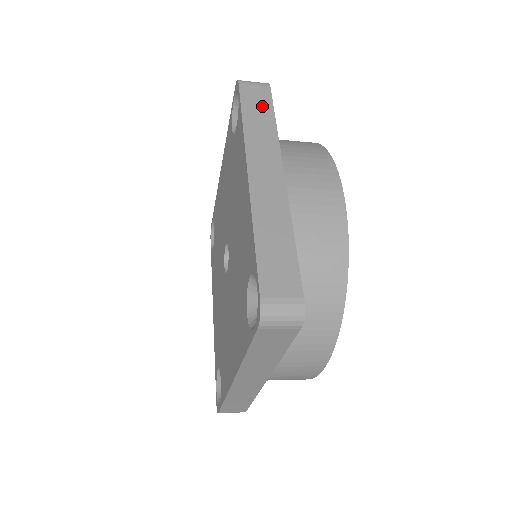
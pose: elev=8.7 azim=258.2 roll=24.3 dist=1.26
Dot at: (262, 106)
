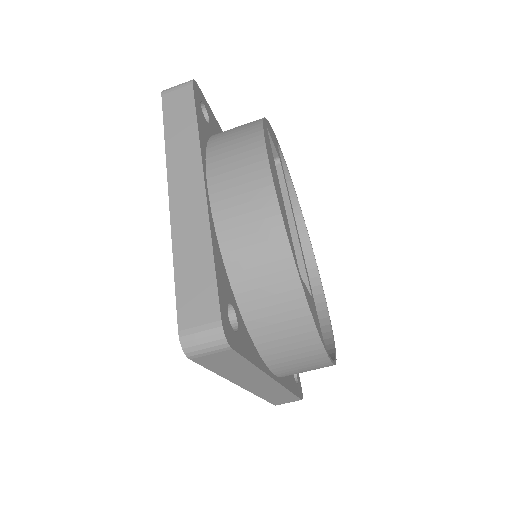
Dot at: occluded
